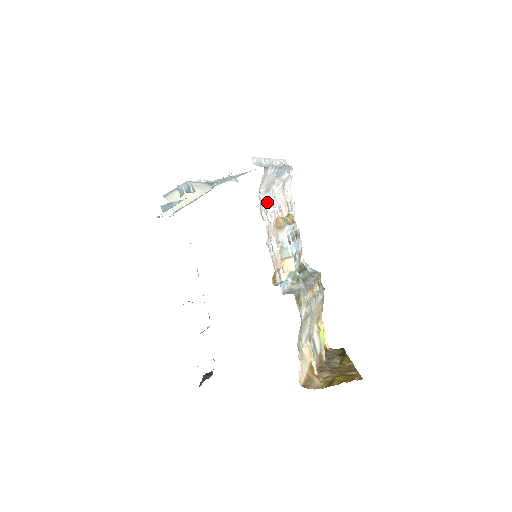
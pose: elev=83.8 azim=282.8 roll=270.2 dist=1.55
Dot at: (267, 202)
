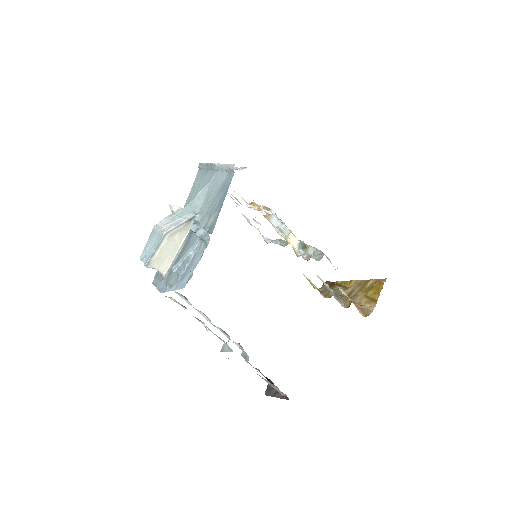
Dot at: occluded
